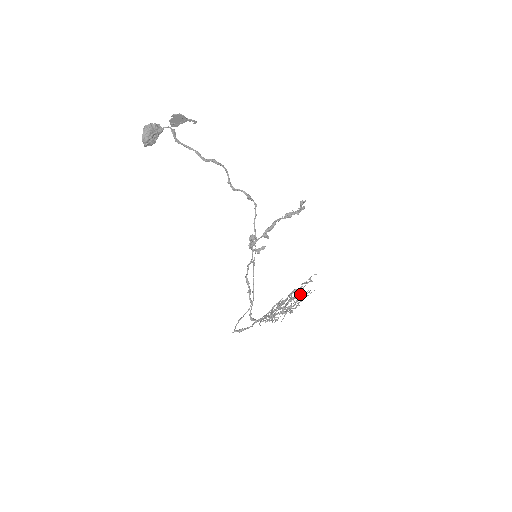
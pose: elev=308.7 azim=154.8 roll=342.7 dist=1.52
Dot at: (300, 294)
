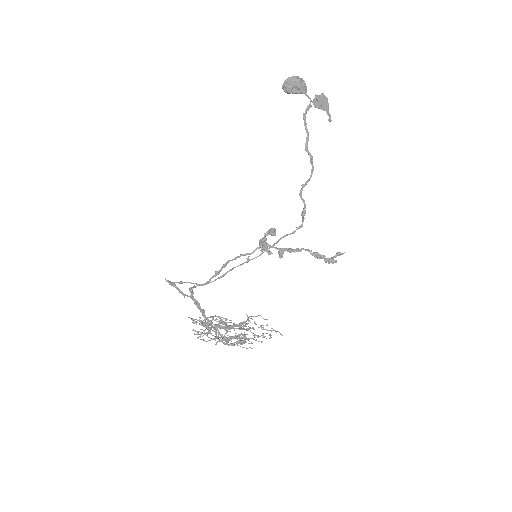
Dot at: occluded
